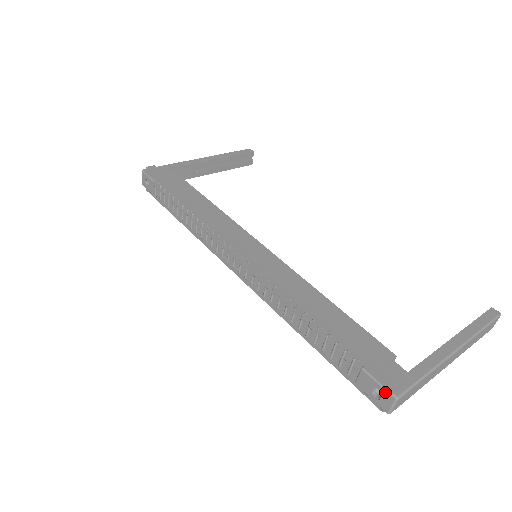
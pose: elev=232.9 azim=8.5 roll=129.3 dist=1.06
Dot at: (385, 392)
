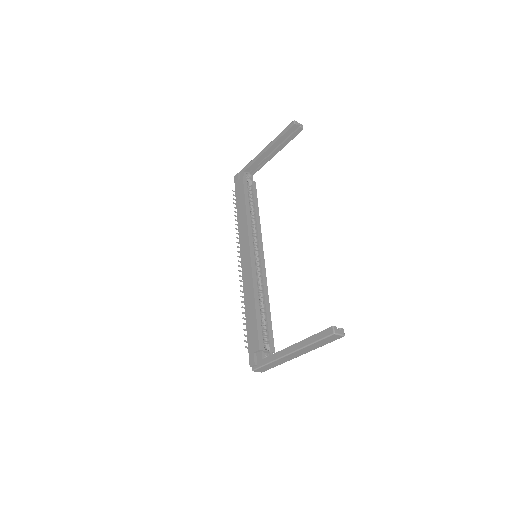
Dot at: occluded
